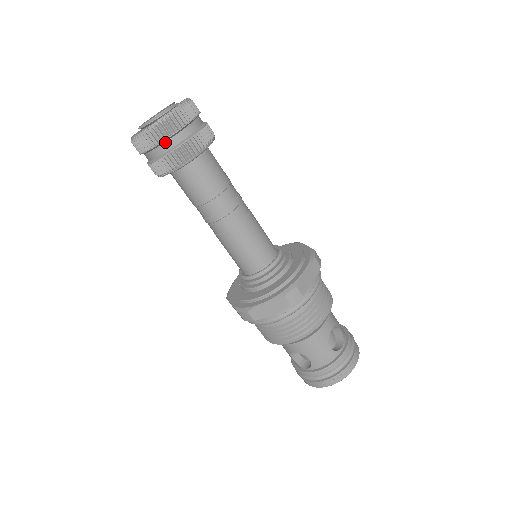
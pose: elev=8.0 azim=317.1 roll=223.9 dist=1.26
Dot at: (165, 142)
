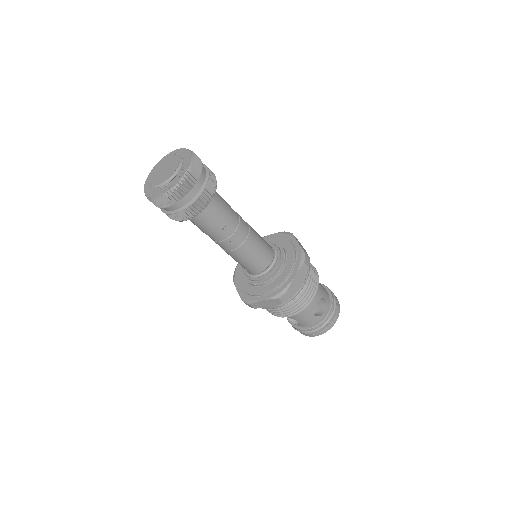
Dot at: (175, 204)
